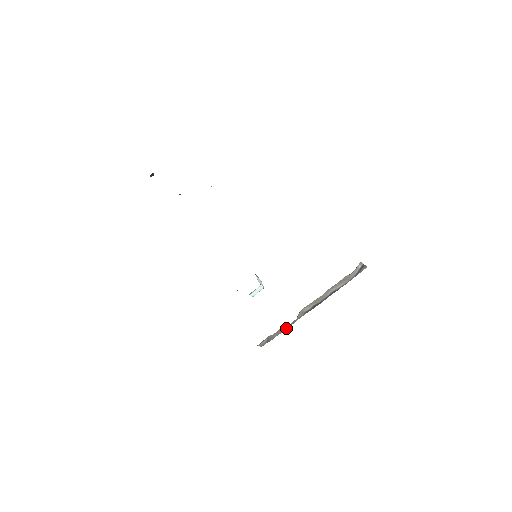
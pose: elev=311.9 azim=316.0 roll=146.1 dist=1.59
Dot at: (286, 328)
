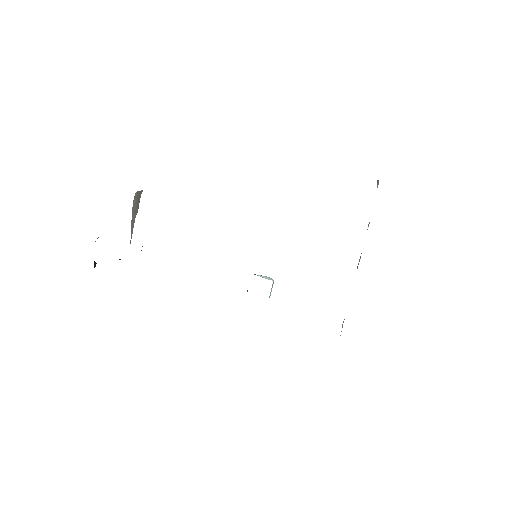
Dot at: occluded
